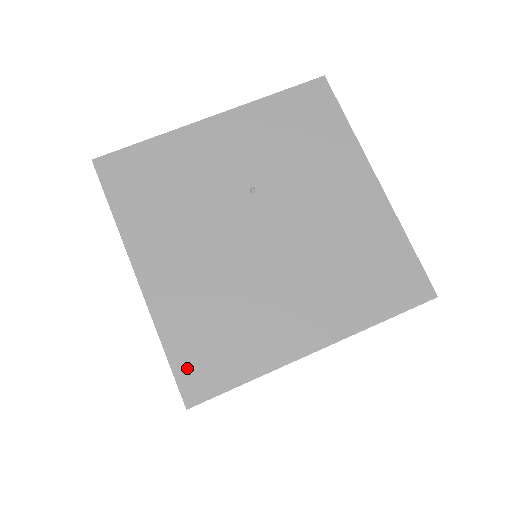
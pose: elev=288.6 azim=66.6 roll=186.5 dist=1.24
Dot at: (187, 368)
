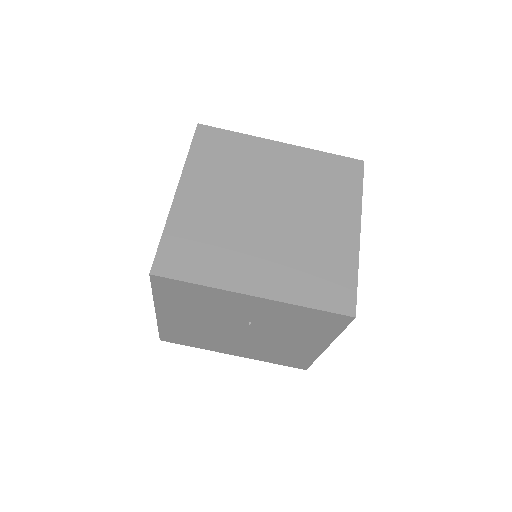
Dot at: (167, 336)
